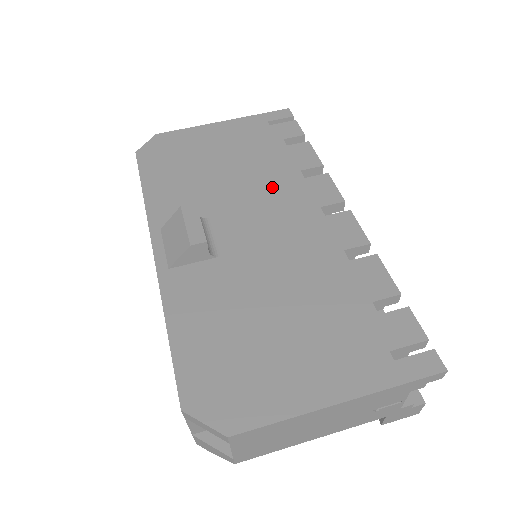
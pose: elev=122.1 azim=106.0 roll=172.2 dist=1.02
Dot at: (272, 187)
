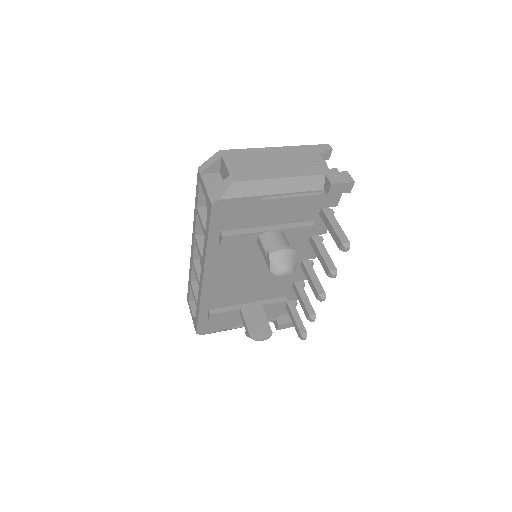
Dot at: occluded
